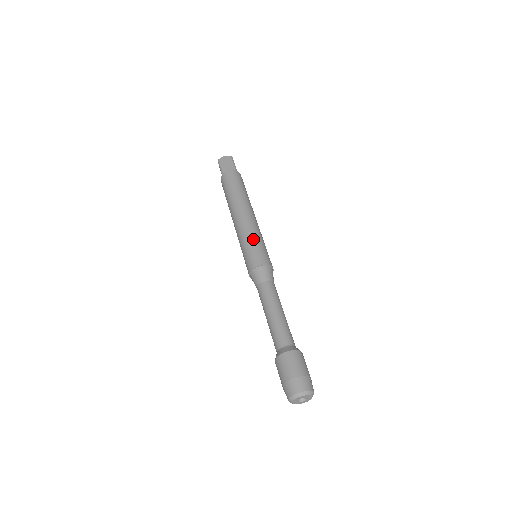
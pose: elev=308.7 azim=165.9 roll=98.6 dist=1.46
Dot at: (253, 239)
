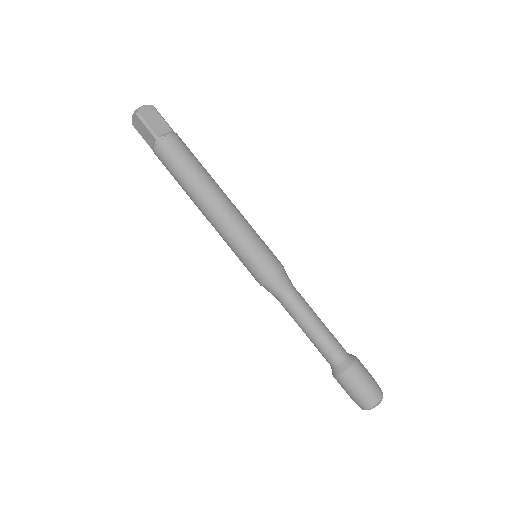
Dot at: (237, 252)
